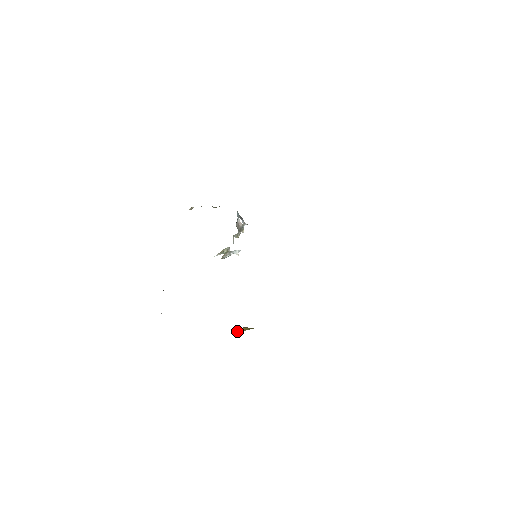
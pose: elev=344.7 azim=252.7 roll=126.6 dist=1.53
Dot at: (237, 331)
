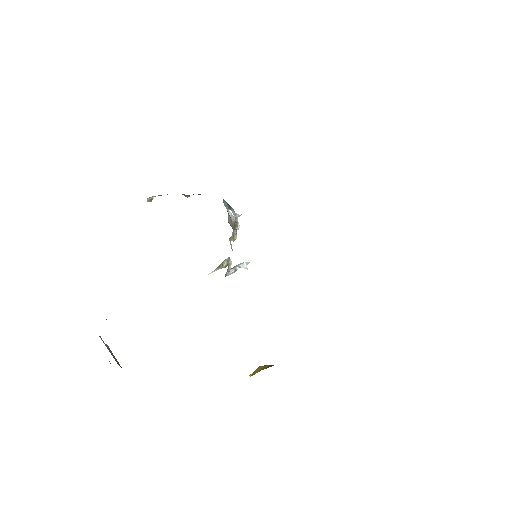
Dot at: occluded
